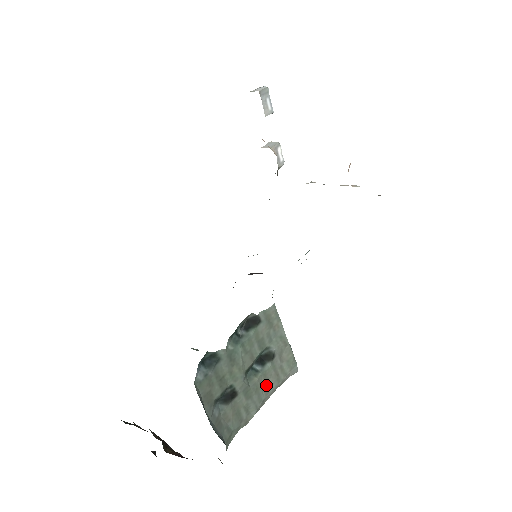
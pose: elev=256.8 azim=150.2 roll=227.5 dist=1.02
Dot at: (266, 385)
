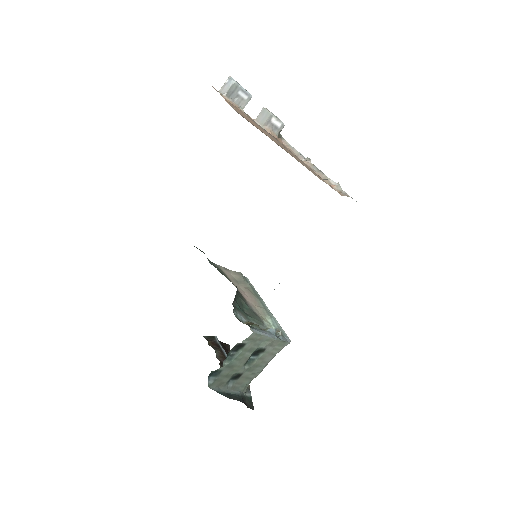
Dot at: (264, 360)
